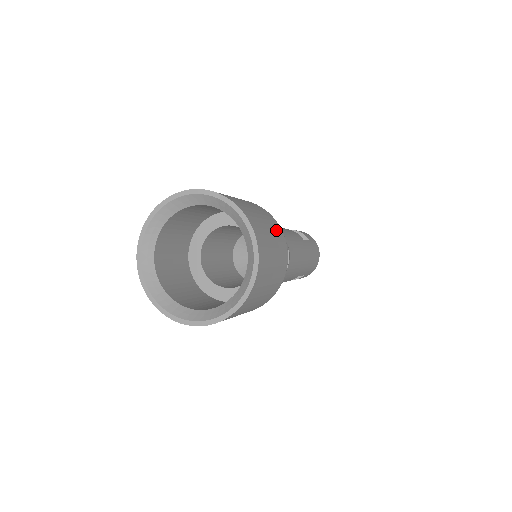
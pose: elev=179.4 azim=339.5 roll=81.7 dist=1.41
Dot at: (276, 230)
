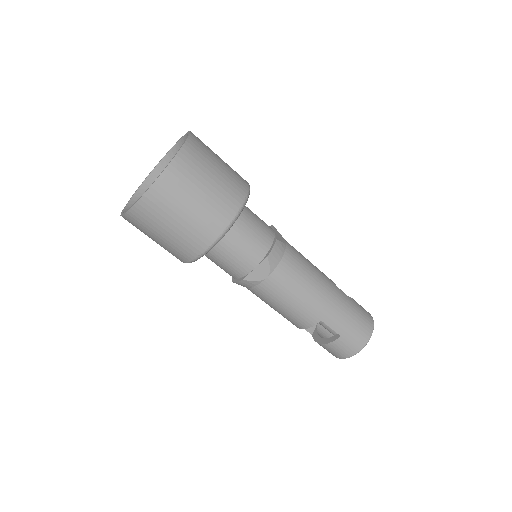
Dot at: (235, 177)
